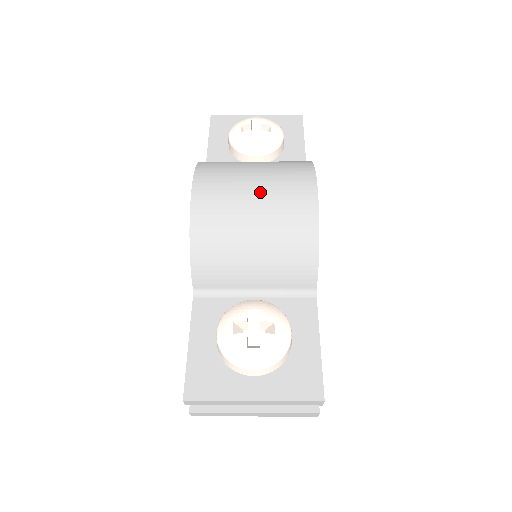
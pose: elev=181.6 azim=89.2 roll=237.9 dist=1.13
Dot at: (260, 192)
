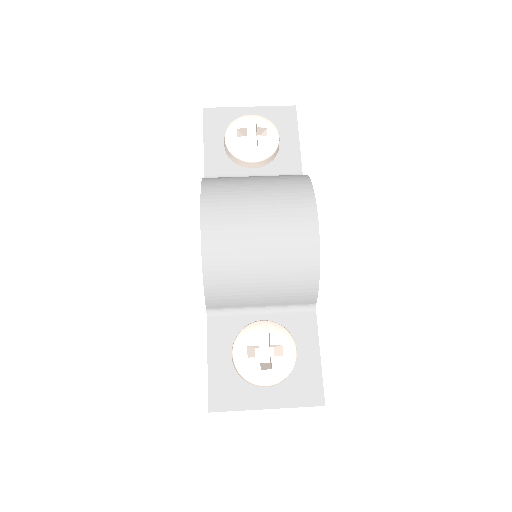
Dot at: (265, 225)
